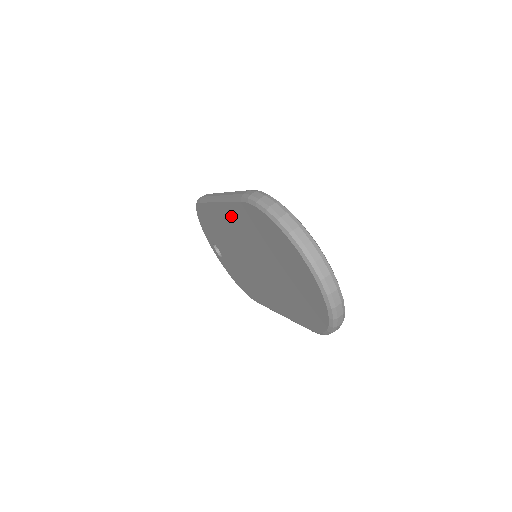
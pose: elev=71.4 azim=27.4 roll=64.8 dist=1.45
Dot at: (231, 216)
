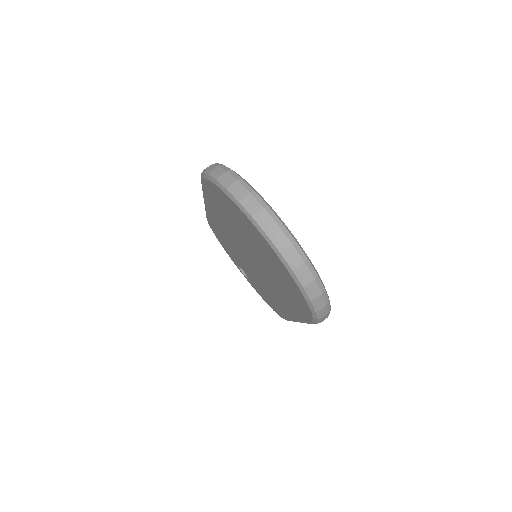
Dot at: (214, 212)
